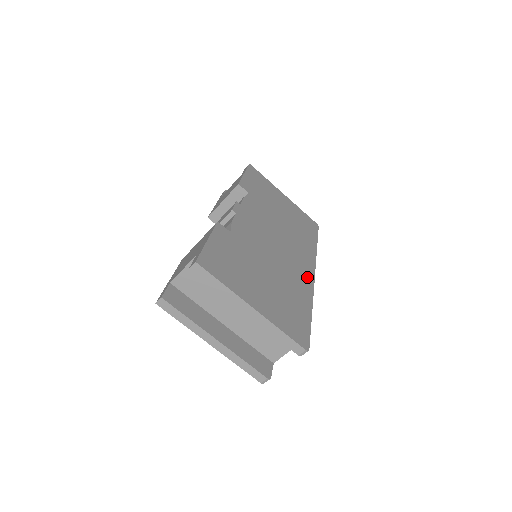
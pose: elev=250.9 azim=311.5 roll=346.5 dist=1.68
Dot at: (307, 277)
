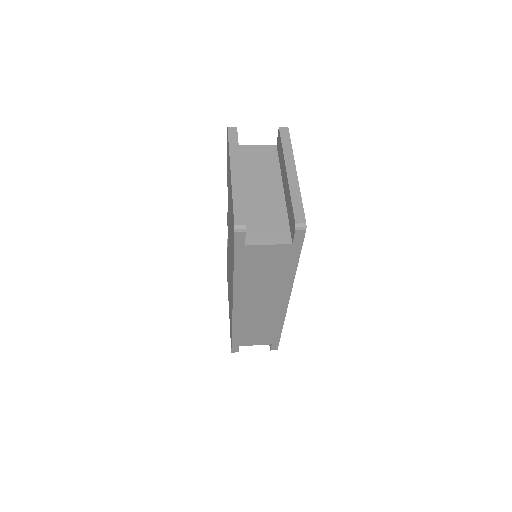
Dot at: occluded
